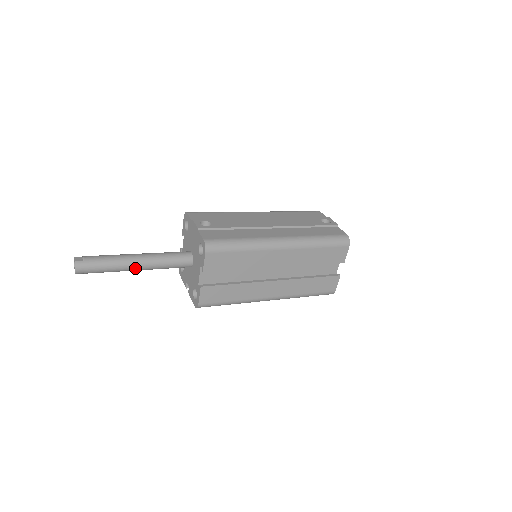
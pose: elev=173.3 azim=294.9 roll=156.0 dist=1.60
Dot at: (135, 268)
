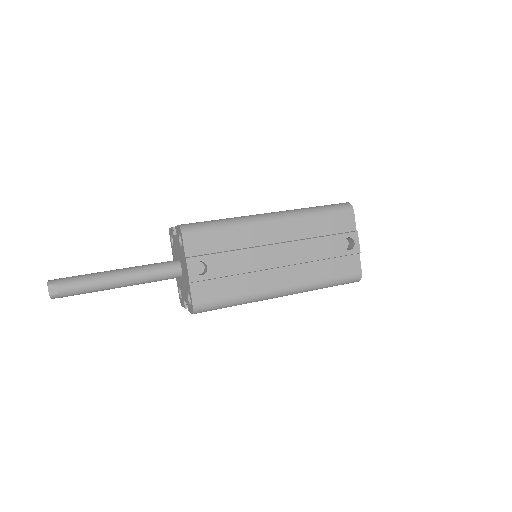
Dot at: (117, 287)
